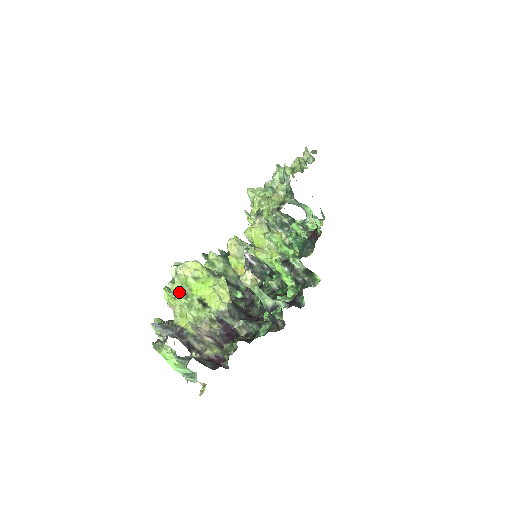
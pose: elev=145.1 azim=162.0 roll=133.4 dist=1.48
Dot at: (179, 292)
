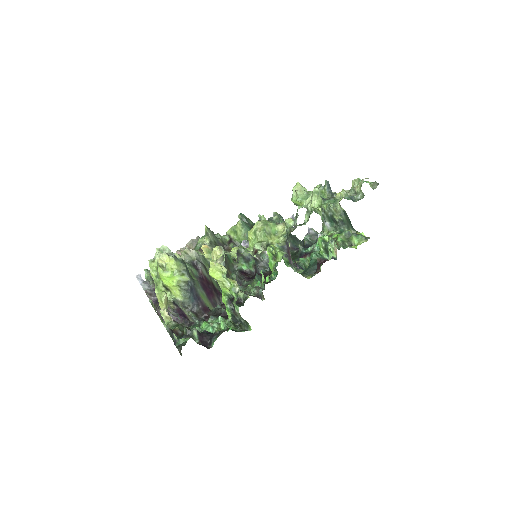
Dot at: (155, 270)
